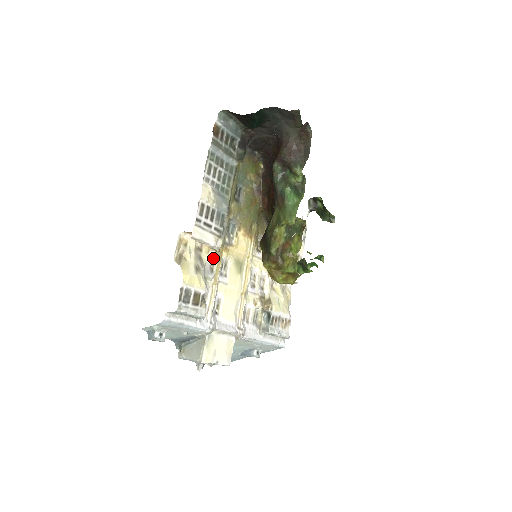
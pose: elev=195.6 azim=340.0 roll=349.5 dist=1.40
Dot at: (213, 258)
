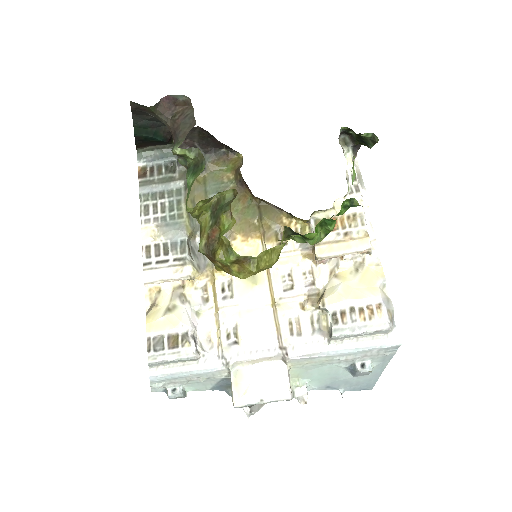
Dot at: (202, 287)
